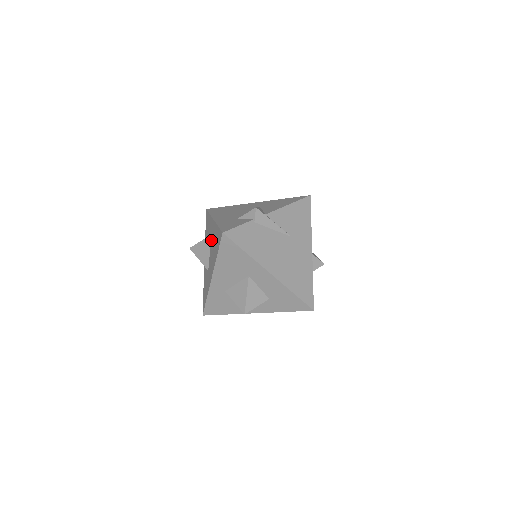
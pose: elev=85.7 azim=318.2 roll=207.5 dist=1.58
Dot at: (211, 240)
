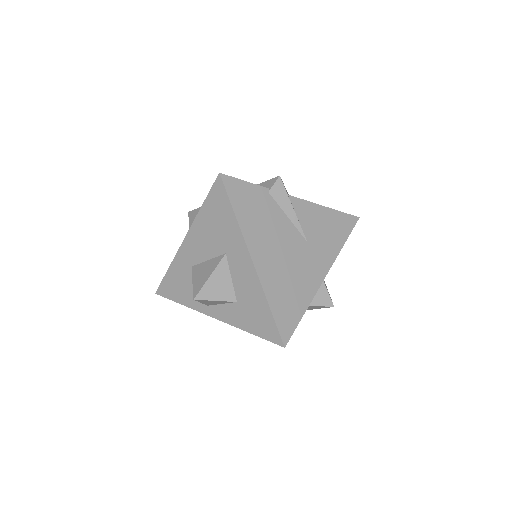
Dot at: occluded
